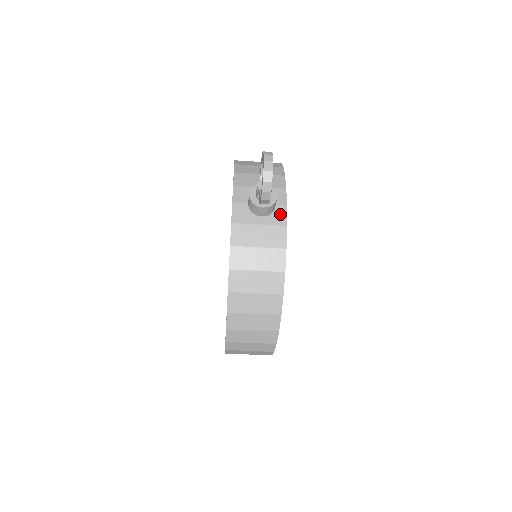
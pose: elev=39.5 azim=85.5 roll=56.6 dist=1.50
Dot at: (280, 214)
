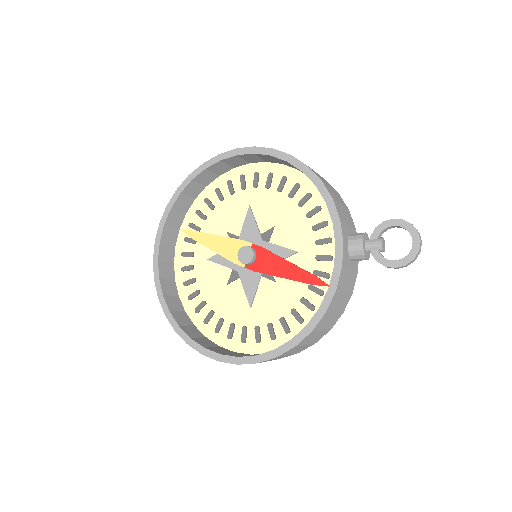
Dot at: occluded
